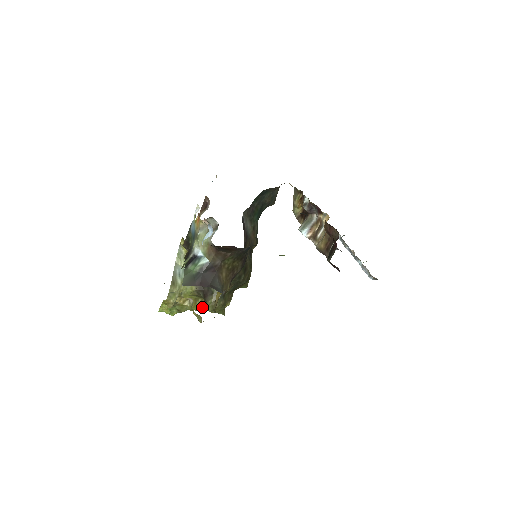
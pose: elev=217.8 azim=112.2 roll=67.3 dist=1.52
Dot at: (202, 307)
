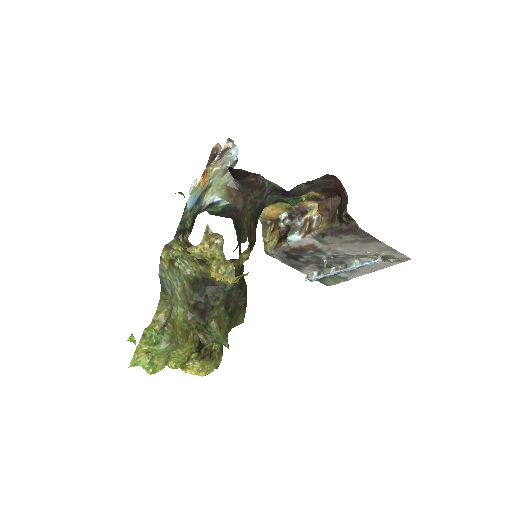
Dot at: (195, 345)
